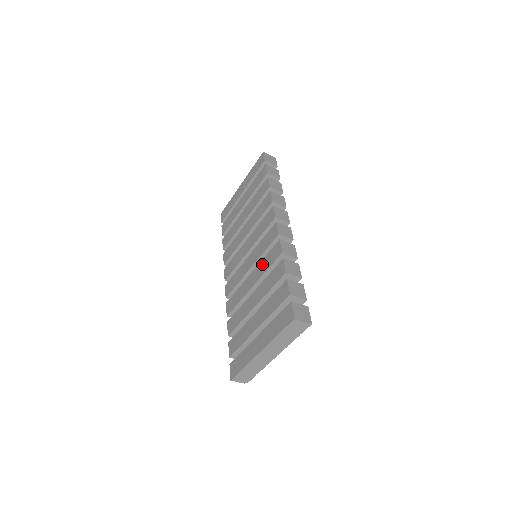
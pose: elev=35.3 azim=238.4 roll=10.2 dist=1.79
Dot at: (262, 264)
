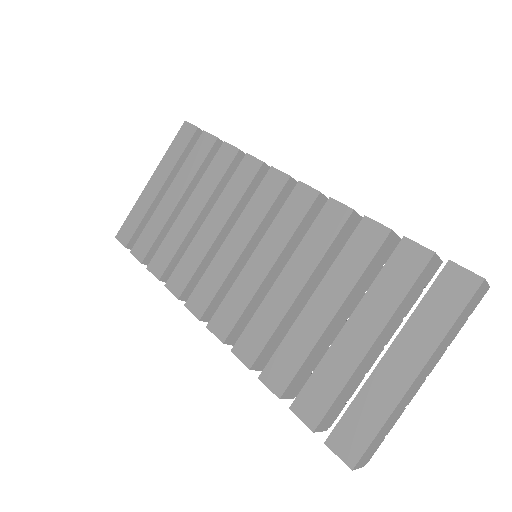
Dot at: (305, 248)
